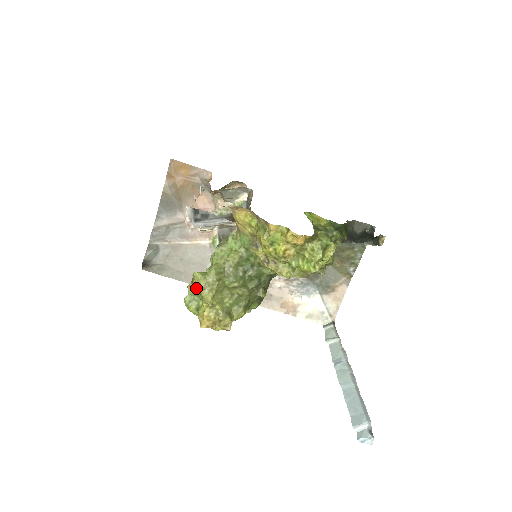
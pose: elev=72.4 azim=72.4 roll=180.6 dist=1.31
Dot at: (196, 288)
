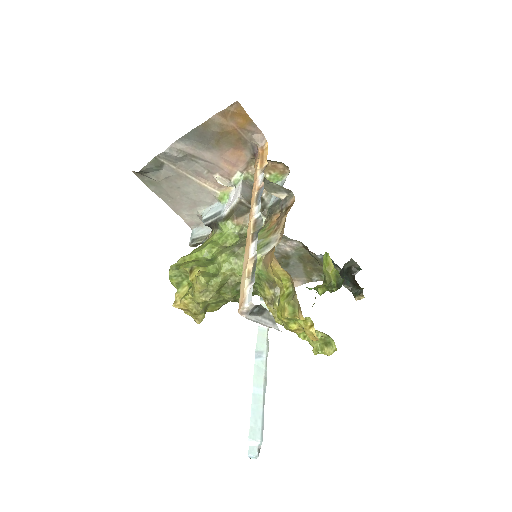
Dot at: (192, 282)
